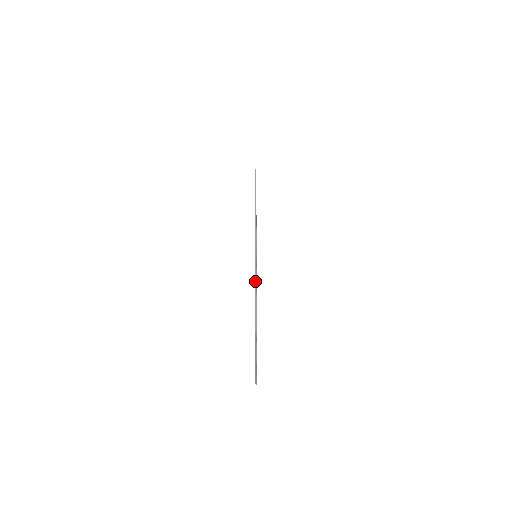
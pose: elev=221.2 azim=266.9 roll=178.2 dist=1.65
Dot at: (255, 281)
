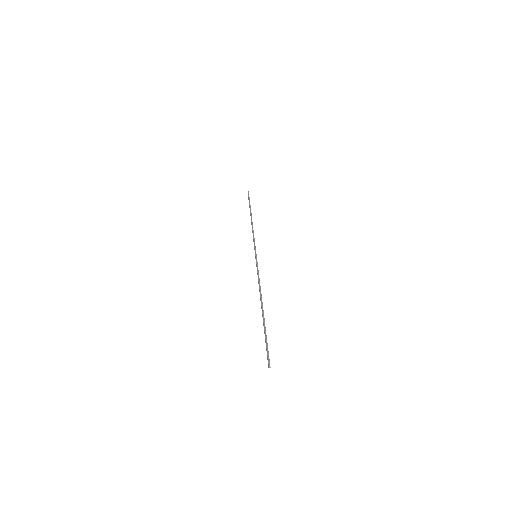
Dot at: (258, 276)
